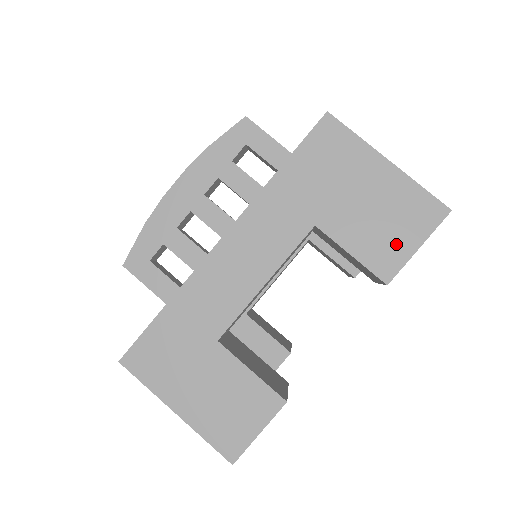
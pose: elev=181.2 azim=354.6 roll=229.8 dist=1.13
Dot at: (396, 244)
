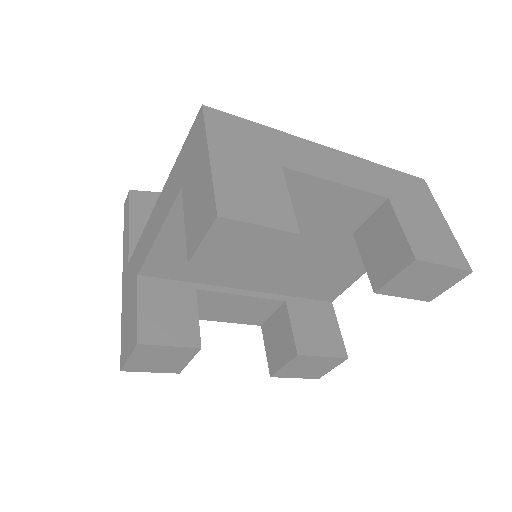
Dot at: (432, 250)
